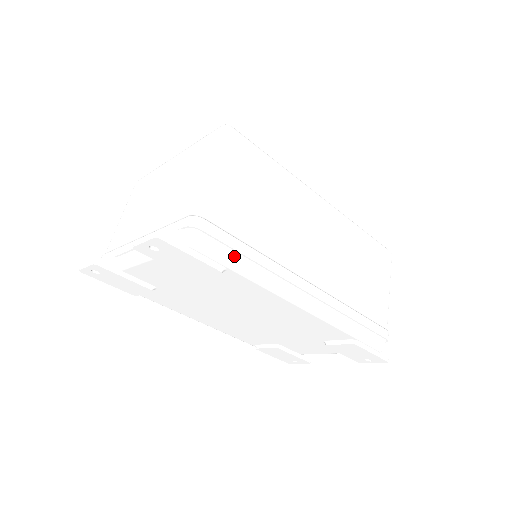
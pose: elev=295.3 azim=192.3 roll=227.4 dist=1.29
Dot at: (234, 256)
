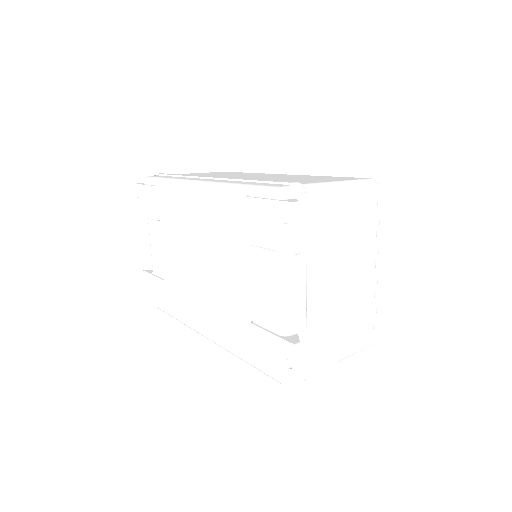
Dot at: occluded
